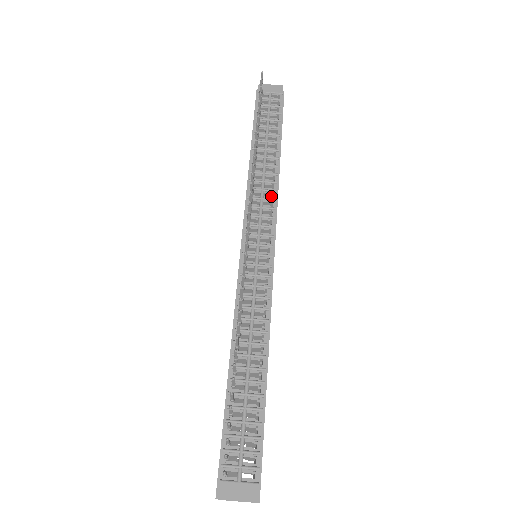
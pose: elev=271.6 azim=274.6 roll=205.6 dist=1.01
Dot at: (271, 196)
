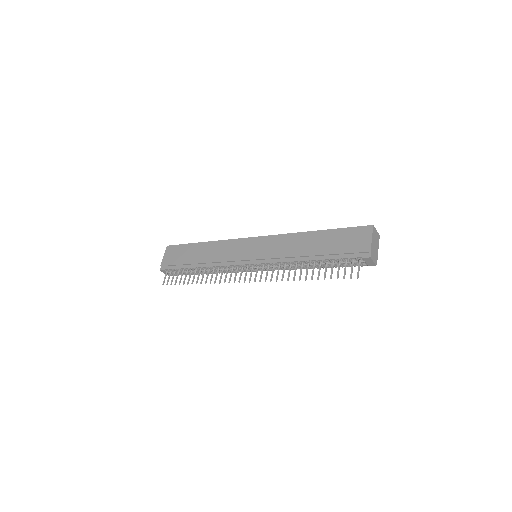
Dot at: occluded
